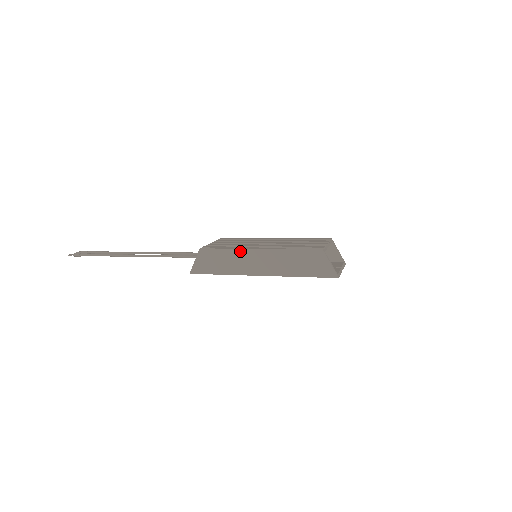
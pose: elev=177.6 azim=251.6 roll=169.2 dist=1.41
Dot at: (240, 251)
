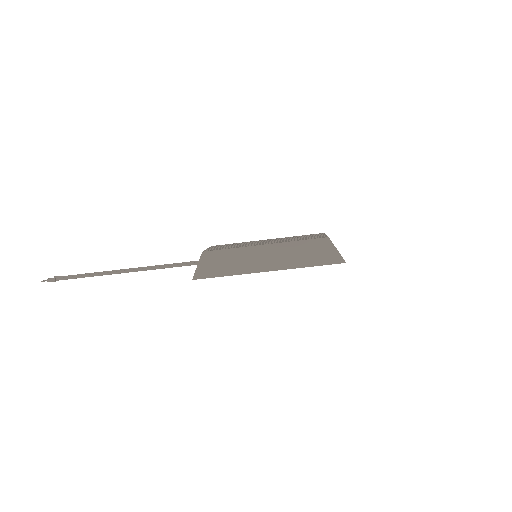
Dot at: (246, 249)
